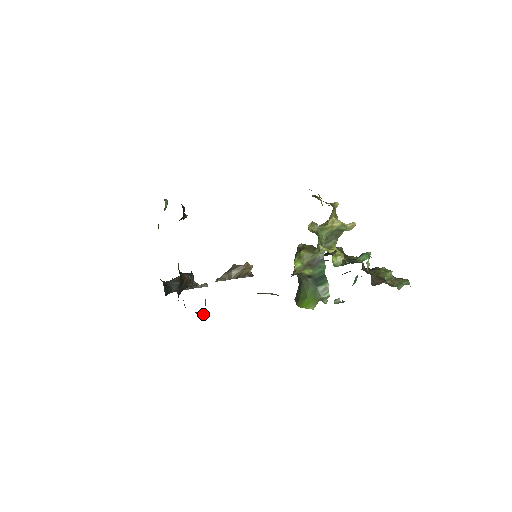
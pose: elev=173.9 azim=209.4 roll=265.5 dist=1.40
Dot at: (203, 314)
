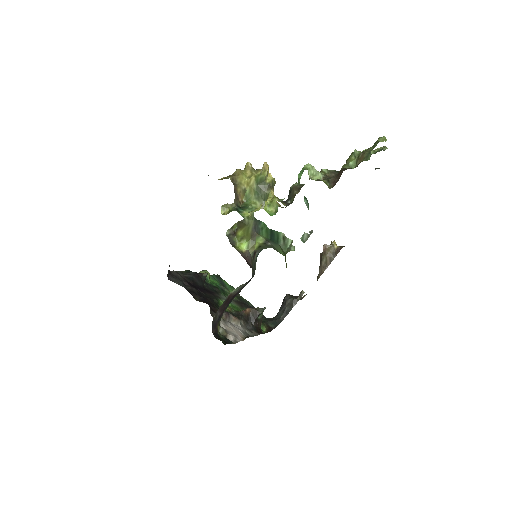
Dot at: (232, 339)
